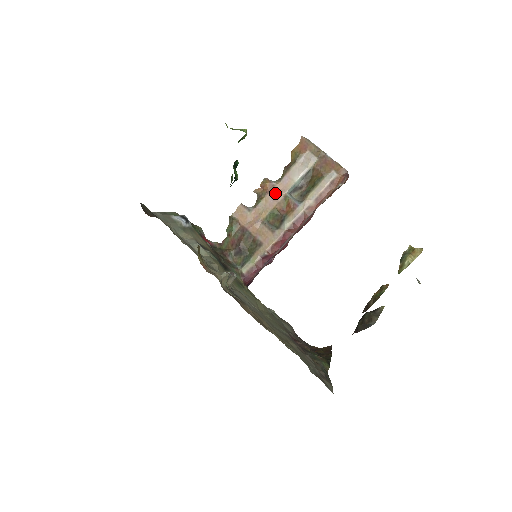
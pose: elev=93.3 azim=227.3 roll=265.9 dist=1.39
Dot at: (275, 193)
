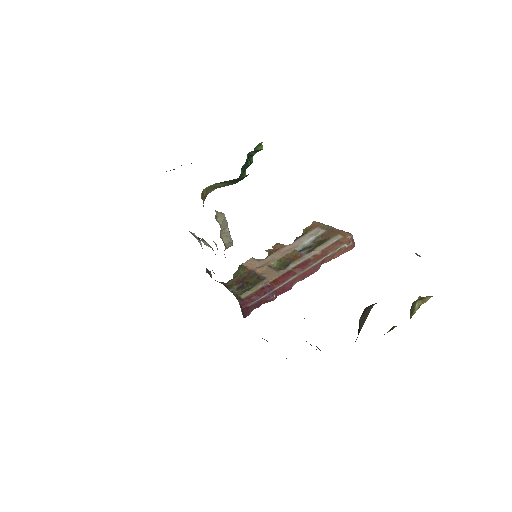
Dot at: (285, 250)
